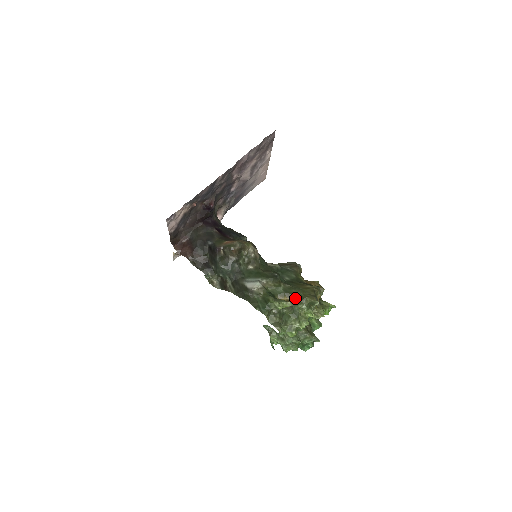
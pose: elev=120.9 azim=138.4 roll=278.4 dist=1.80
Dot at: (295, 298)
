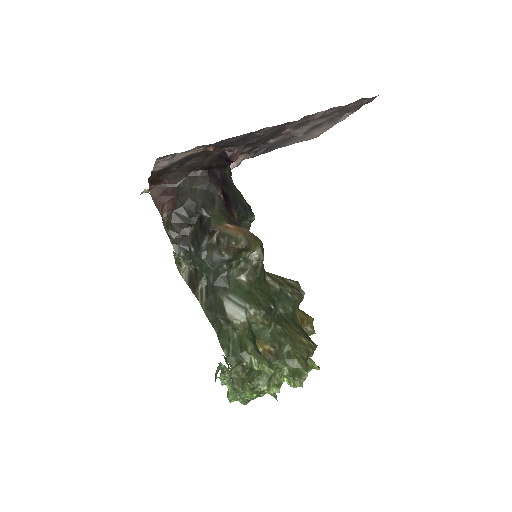
Dot at: (280, 351)
